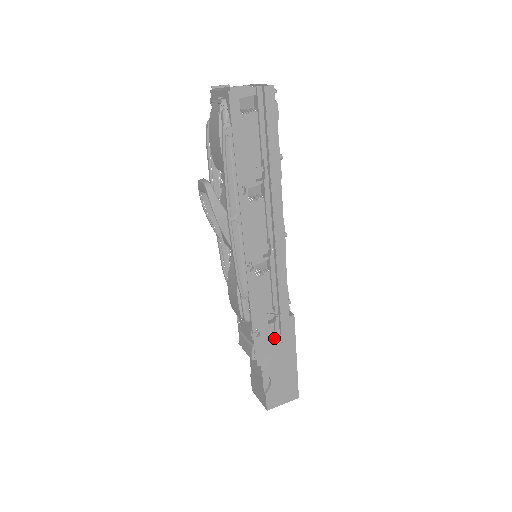
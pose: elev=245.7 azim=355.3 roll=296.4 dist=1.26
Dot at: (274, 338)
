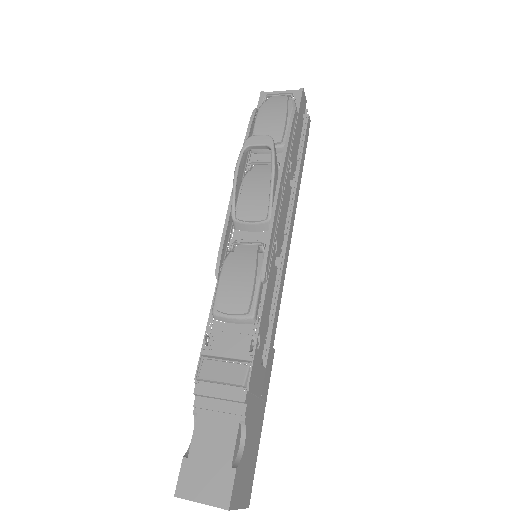
Dot at: (262, 367)
